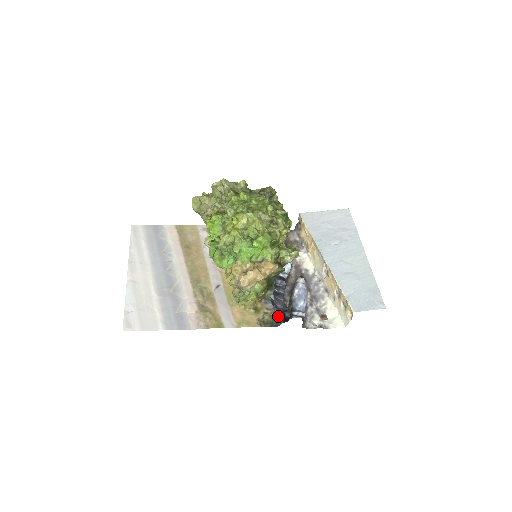
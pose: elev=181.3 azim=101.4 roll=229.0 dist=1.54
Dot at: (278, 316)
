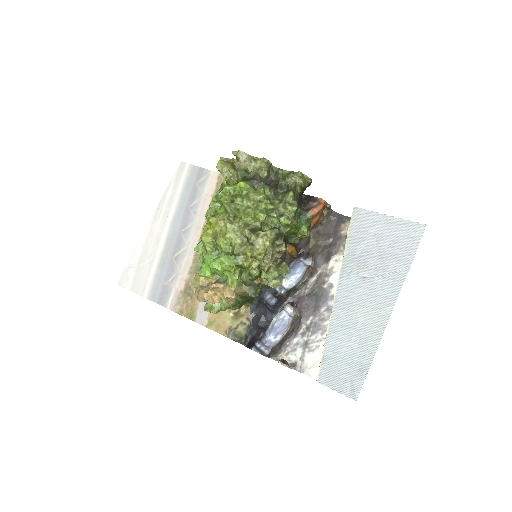
Dot at: (248, 335)
